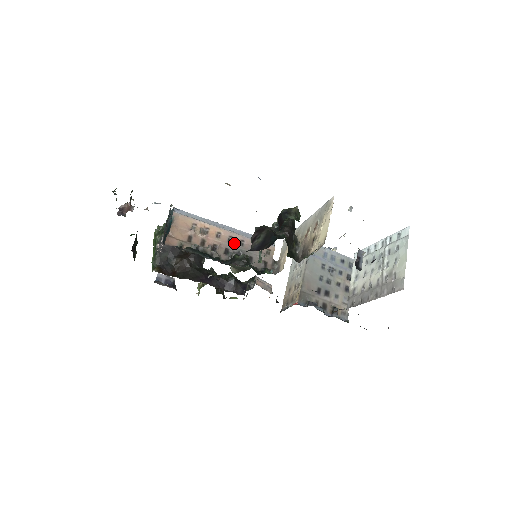
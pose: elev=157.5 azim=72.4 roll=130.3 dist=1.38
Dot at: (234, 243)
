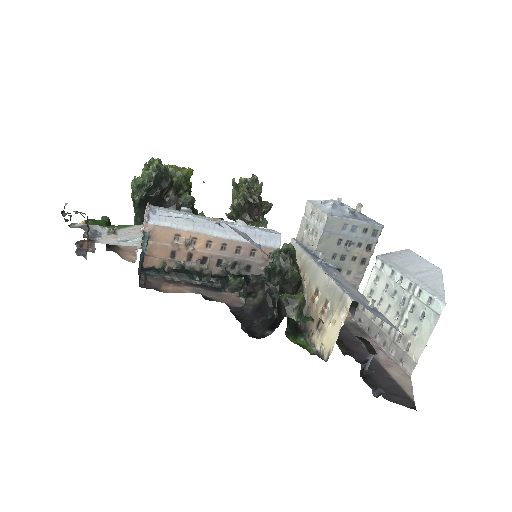
Dot at: (228, 251)
